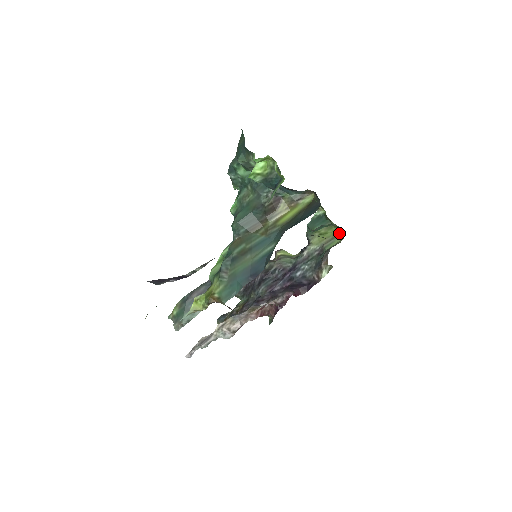
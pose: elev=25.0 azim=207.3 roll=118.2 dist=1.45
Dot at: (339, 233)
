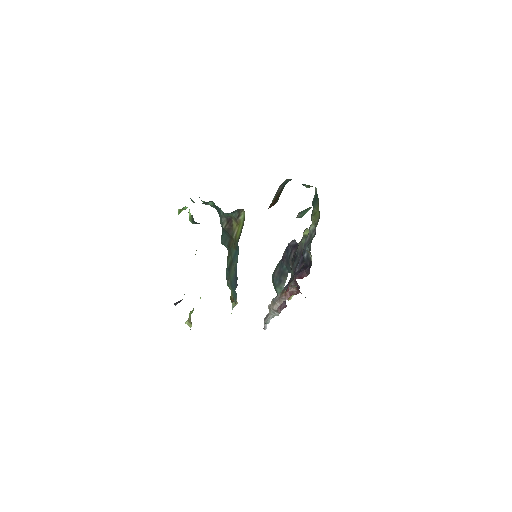
Dot at: occluded
